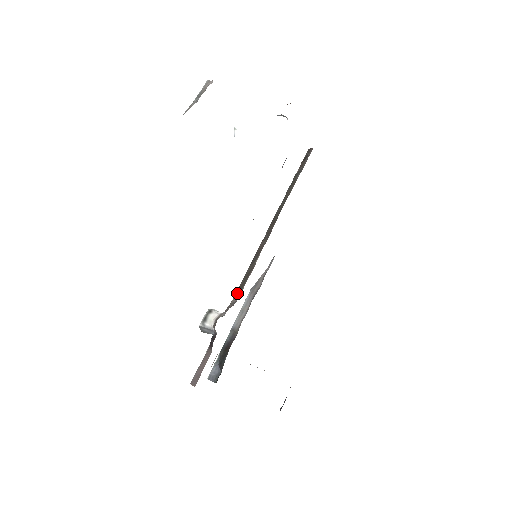
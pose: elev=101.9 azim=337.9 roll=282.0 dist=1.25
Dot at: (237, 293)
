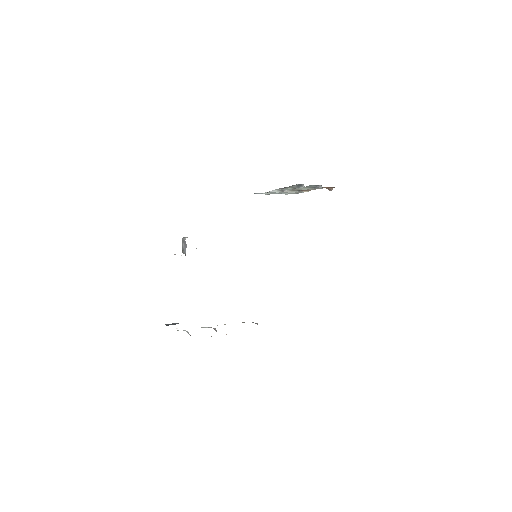
Dot at: occluded
